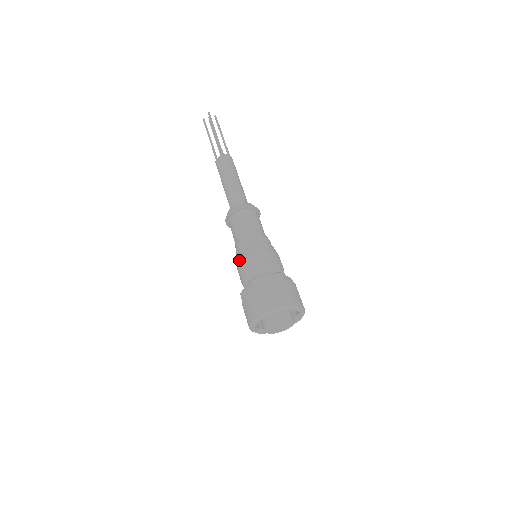
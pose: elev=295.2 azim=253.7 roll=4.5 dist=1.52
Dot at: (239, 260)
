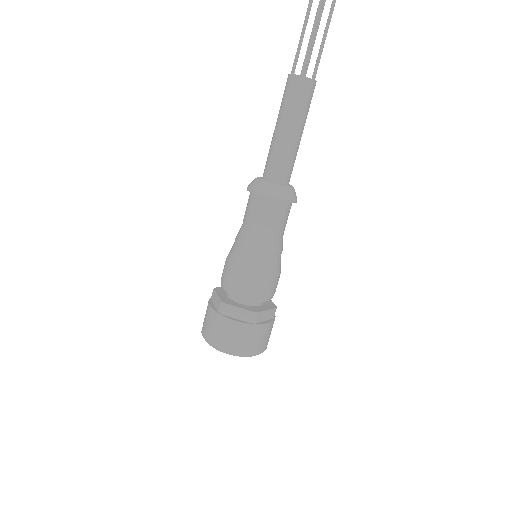
Dot at: (228, 260)
